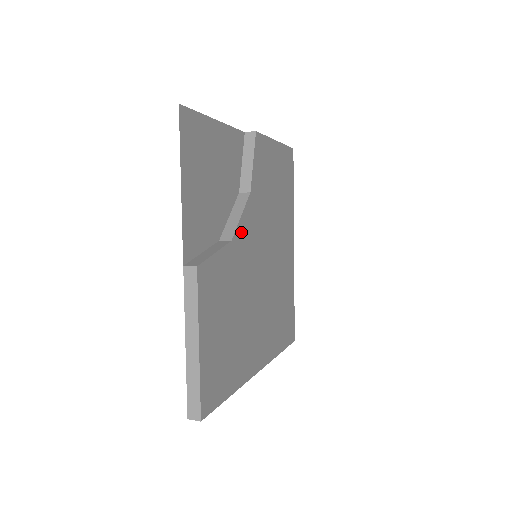
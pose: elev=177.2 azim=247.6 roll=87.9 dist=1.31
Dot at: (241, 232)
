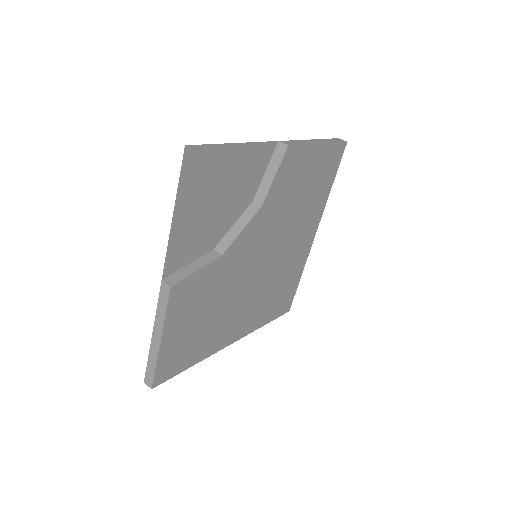
Dot at: (238, 244)
